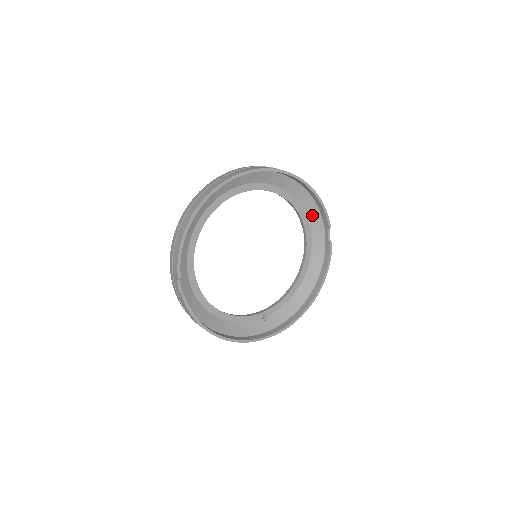
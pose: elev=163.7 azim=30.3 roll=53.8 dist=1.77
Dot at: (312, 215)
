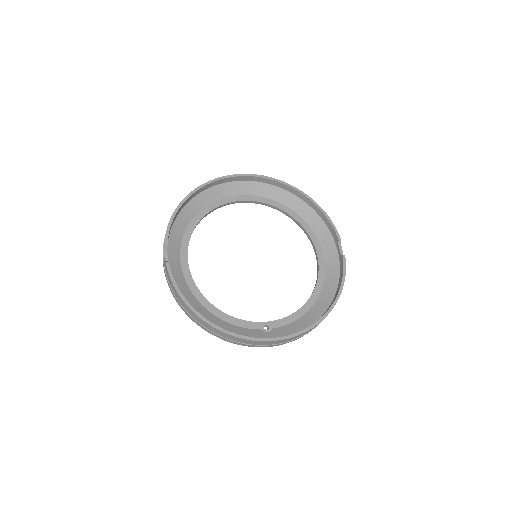
Dot at: (321, 233)
